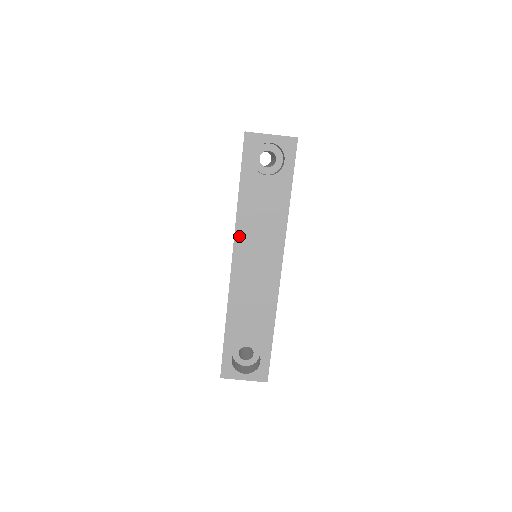
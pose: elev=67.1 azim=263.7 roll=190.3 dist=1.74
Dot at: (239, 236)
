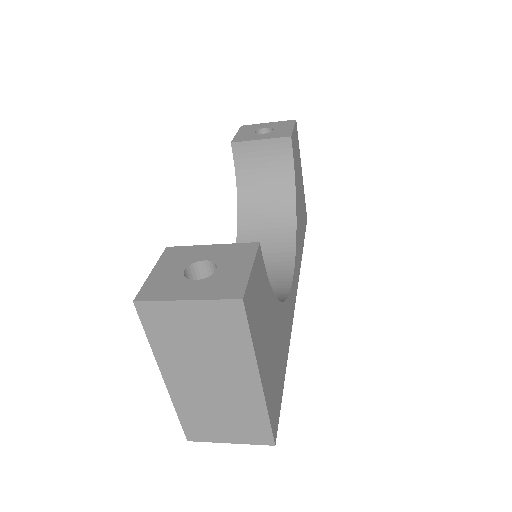
Dot at: occluded
